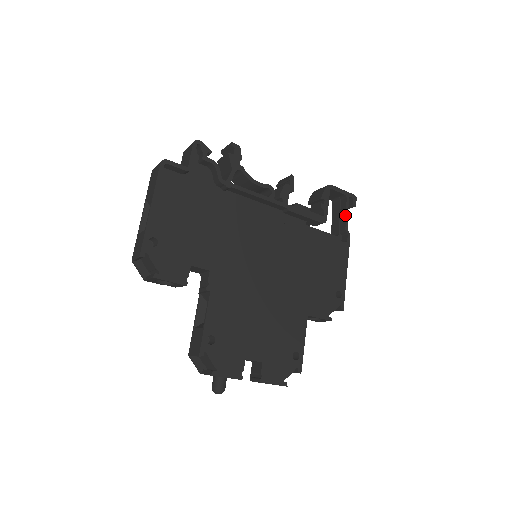
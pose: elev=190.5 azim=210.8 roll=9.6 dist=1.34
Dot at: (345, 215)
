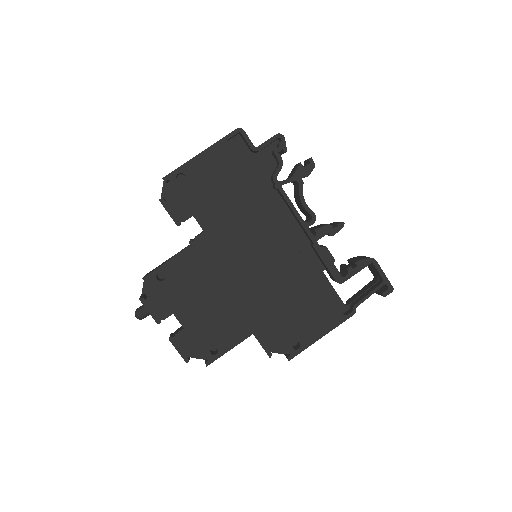
Dot at: (366, 294)
